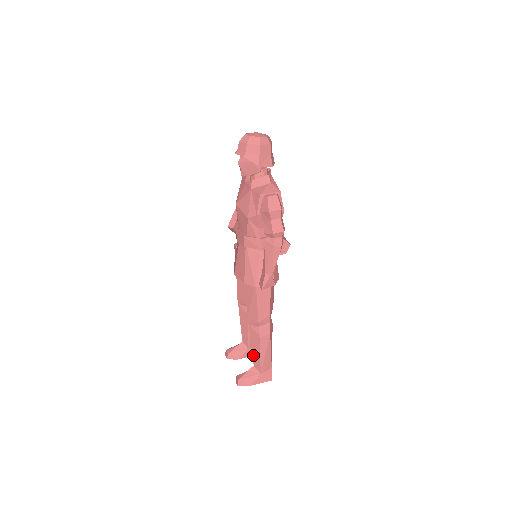
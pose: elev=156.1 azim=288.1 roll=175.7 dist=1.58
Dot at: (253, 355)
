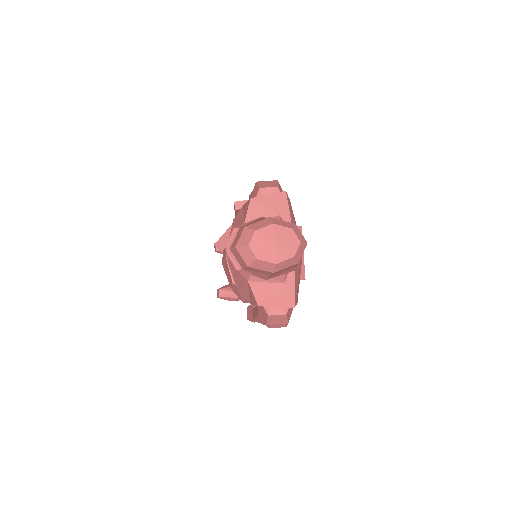
Dot at: occluded
